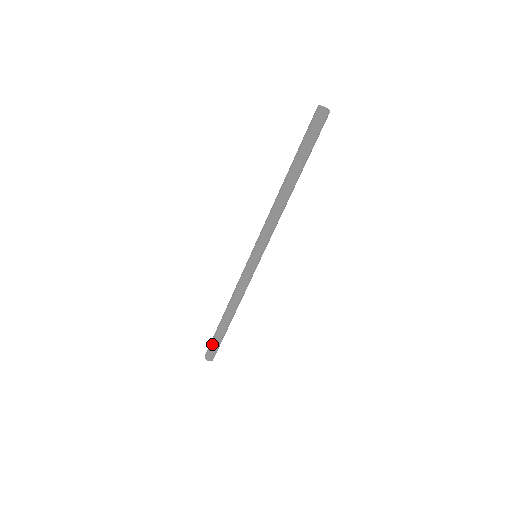
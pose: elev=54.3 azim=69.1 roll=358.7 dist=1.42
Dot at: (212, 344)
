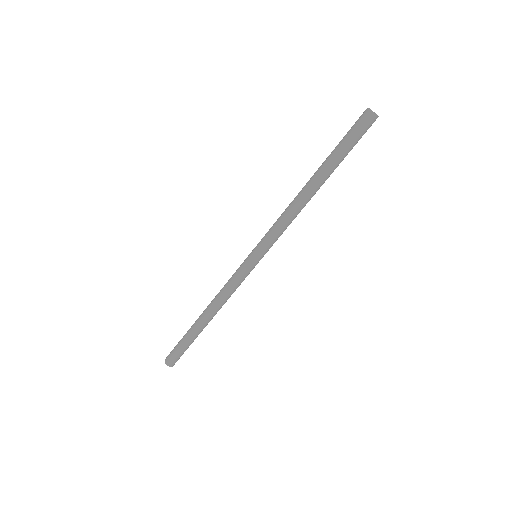
Dot at: (177, 346)
